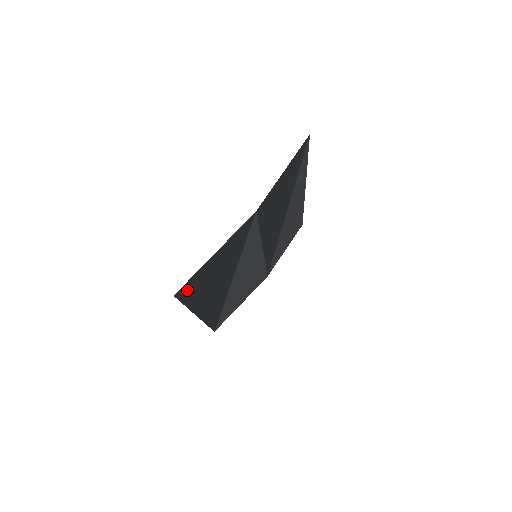
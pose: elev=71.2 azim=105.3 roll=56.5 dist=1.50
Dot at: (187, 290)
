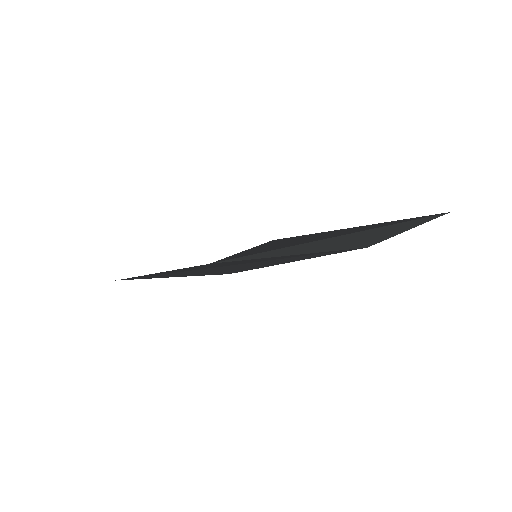
Dot at: (232, 271)
